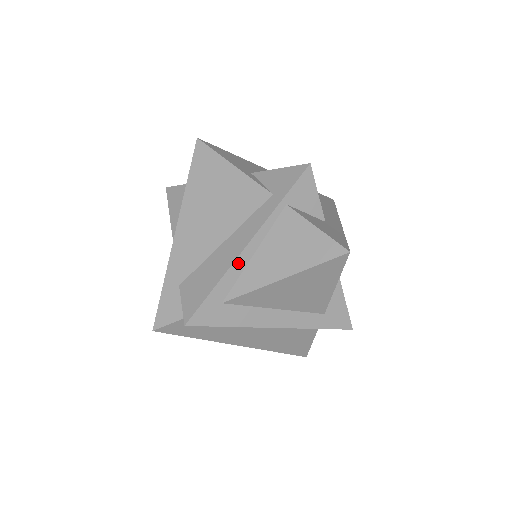
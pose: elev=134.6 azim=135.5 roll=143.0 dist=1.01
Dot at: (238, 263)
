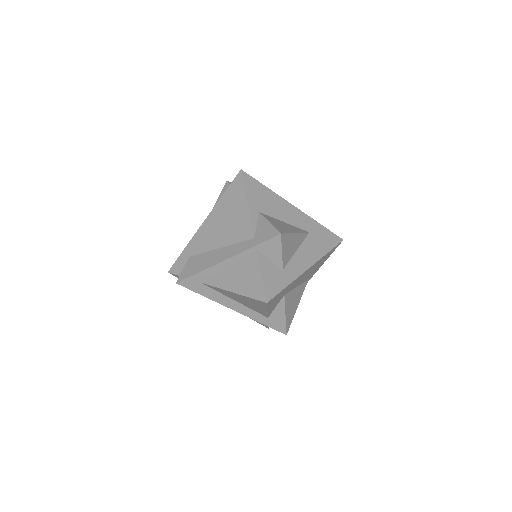
Dot at: (216, 267)
